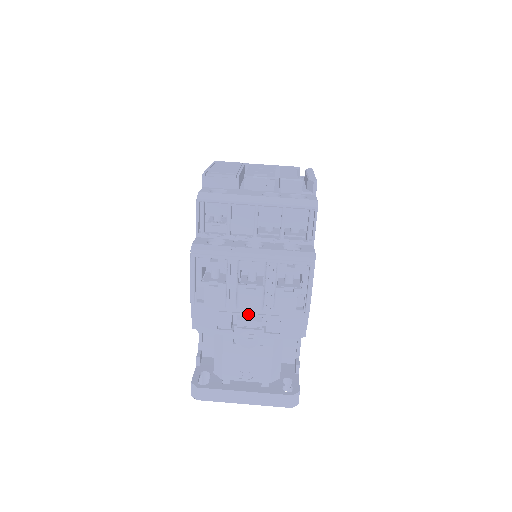
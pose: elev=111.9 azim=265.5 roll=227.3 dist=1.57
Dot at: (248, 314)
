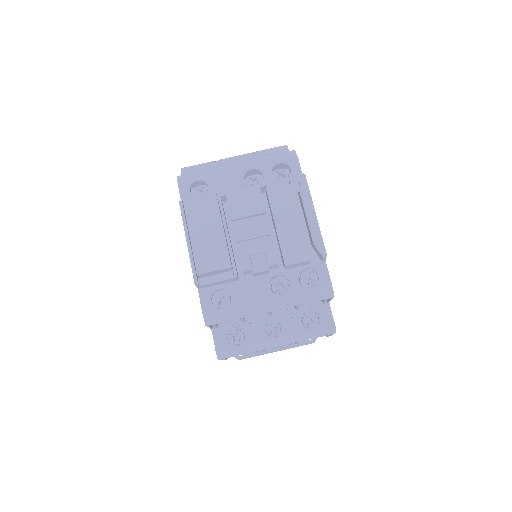
Dot at: occluded
